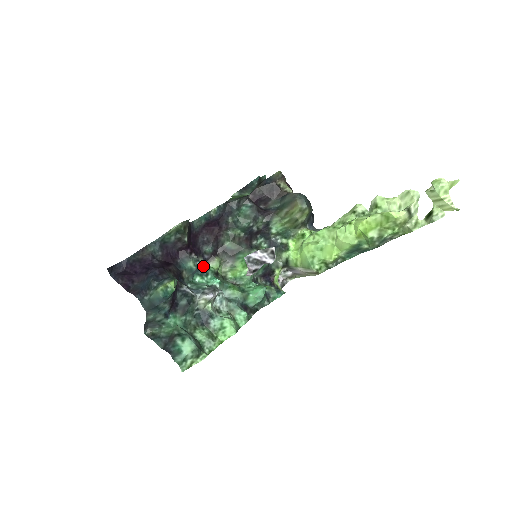
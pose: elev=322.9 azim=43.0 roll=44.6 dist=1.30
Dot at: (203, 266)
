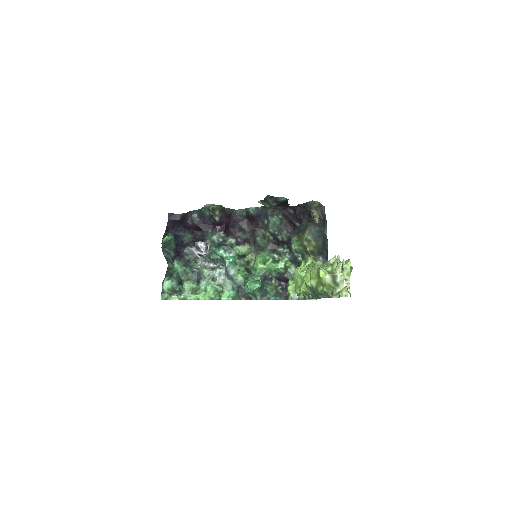
Dot at: (231, 245)
